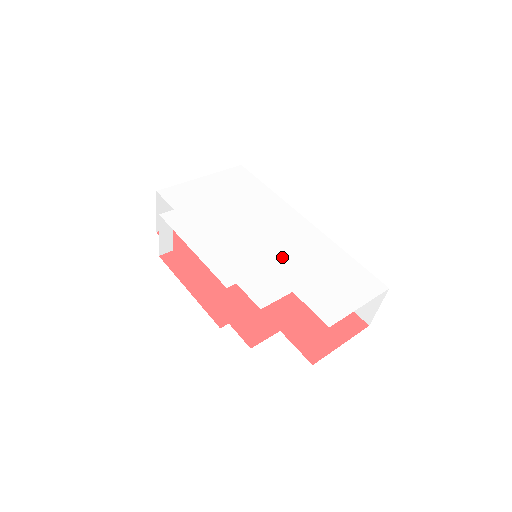
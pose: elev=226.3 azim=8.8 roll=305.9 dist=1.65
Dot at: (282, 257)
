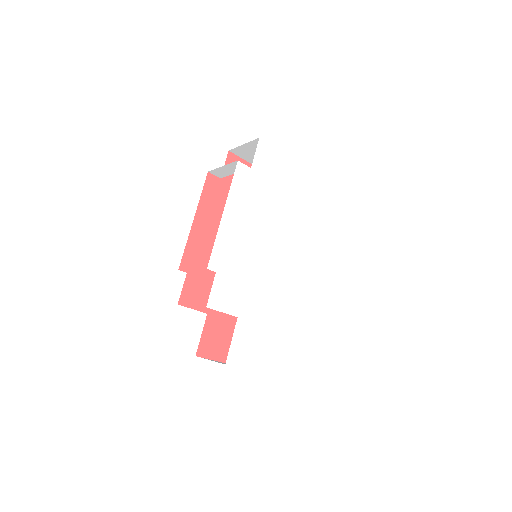
Dot at: (263, 286)
